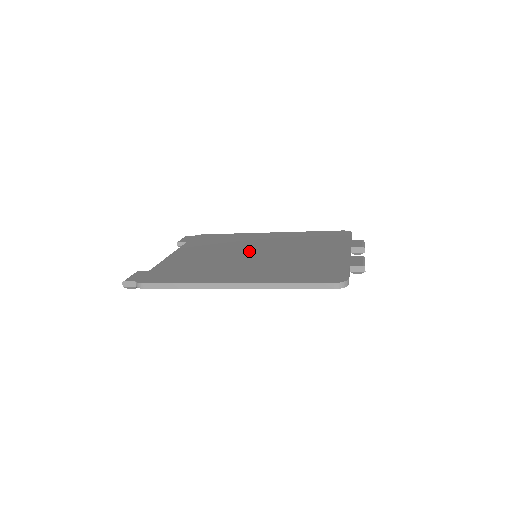
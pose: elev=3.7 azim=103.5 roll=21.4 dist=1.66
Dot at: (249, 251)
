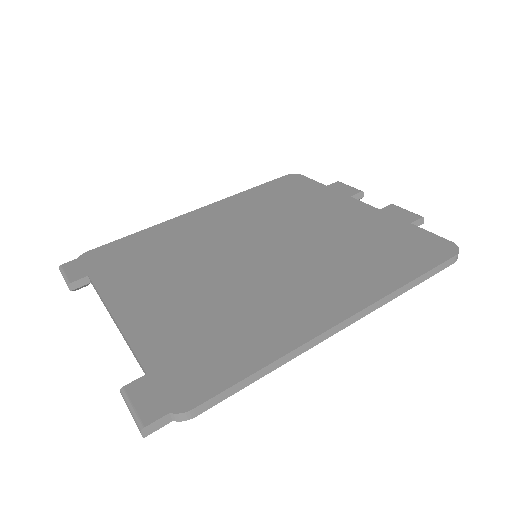
Dot at: (238, 252)
